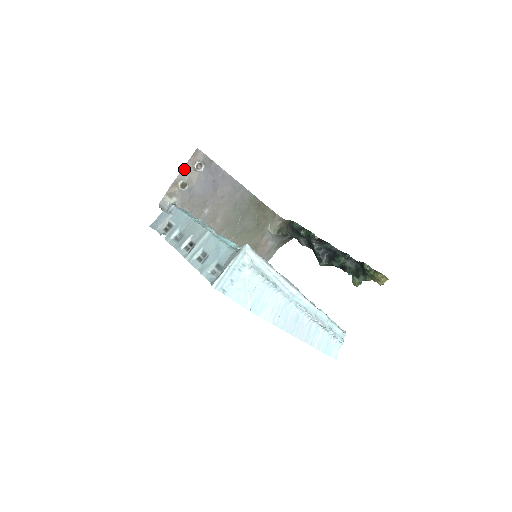
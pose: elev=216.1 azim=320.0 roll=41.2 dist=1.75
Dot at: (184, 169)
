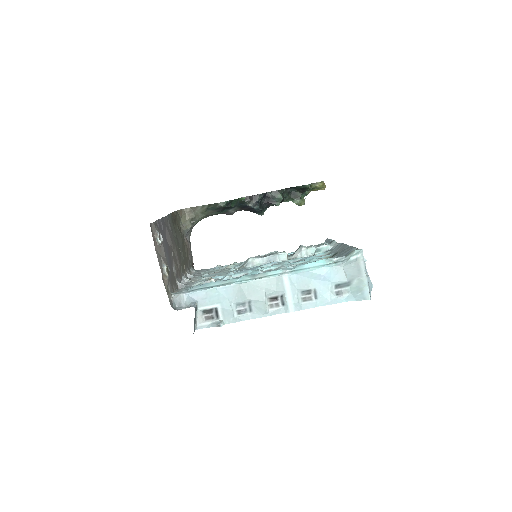
Dot at: (157, 255)
